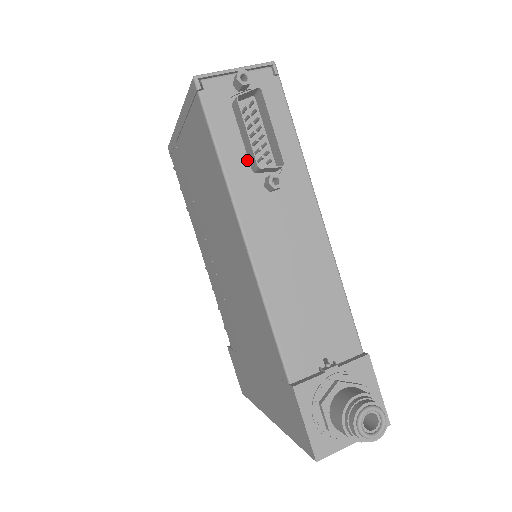
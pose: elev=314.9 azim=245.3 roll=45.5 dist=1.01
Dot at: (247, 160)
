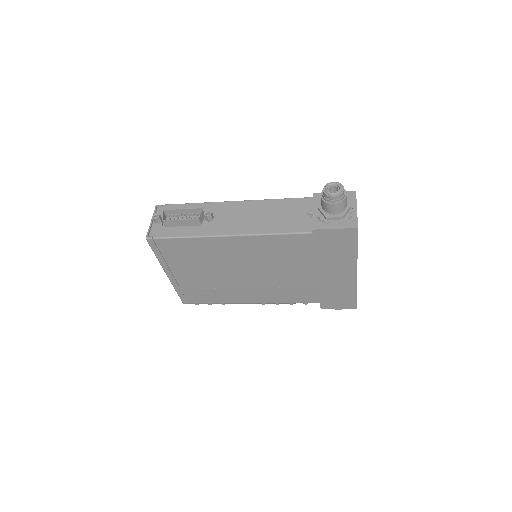
Dot at: (194, 227)
